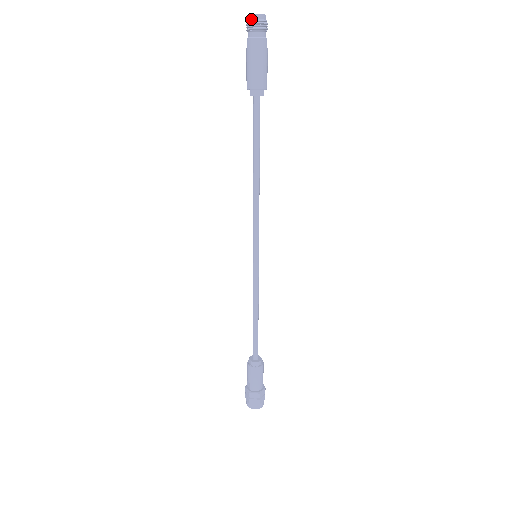
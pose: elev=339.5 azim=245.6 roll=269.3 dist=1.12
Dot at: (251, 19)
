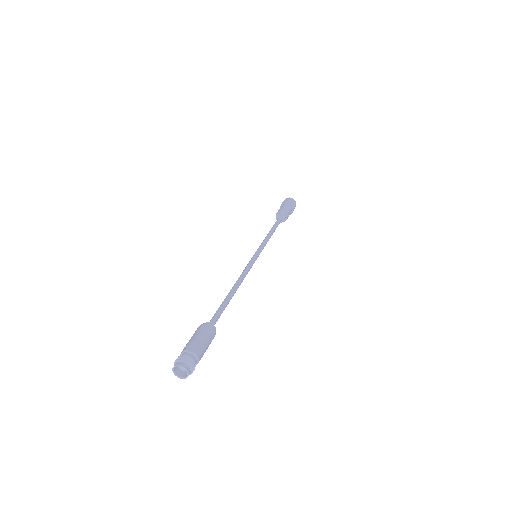
Dot at: (174, 368)
